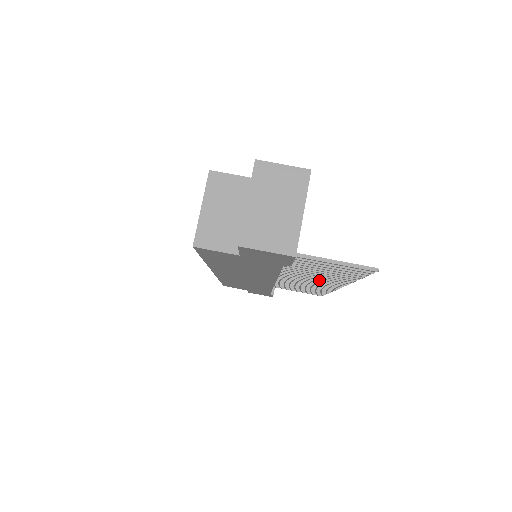
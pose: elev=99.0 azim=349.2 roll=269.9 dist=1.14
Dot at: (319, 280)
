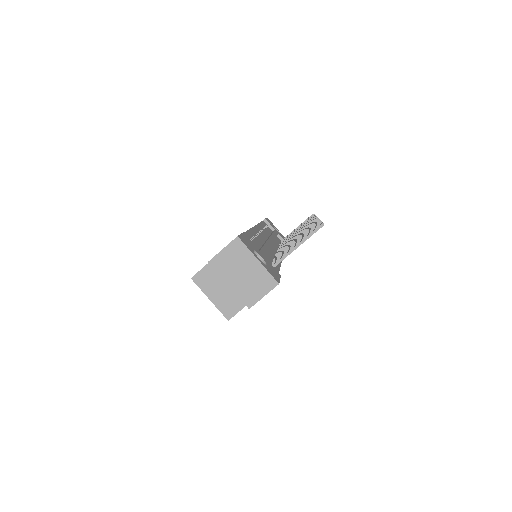
Dot at: occluded
